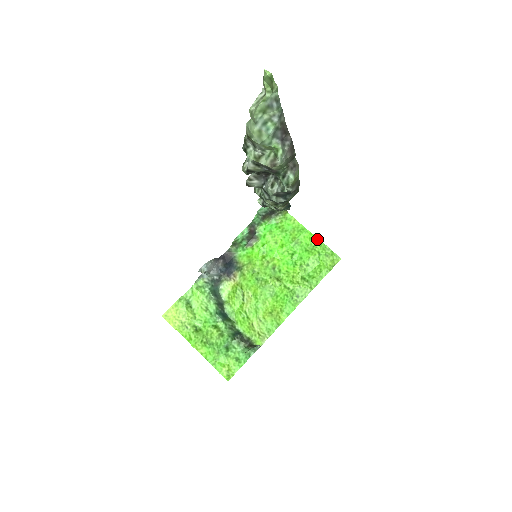
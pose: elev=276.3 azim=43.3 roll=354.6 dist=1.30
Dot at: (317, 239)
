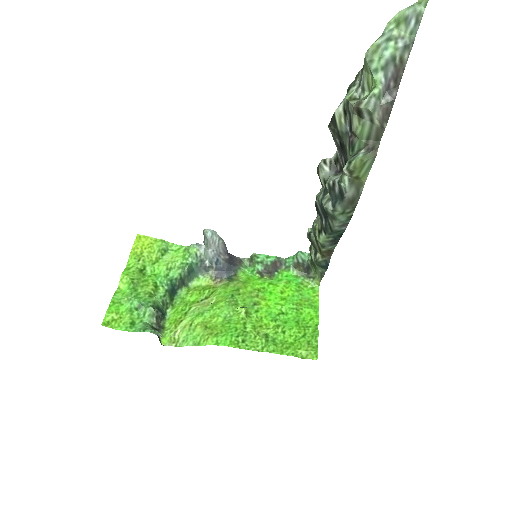
Dot at: (317, 325)
